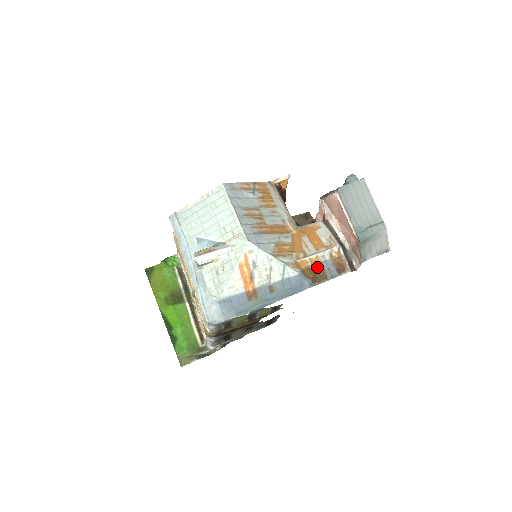
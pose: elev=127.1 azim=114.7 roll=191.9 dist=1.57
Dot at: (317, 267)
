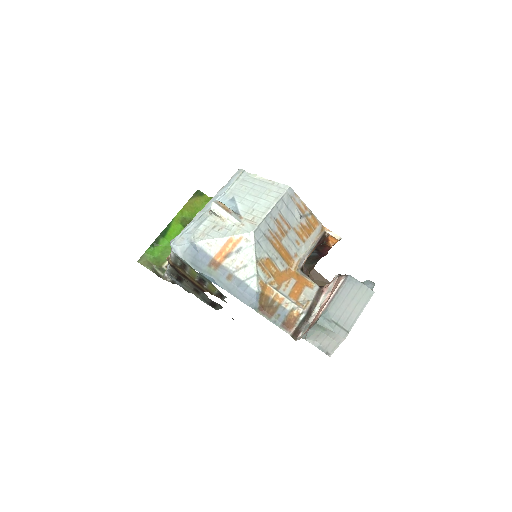
Dot at: (274, 304)
